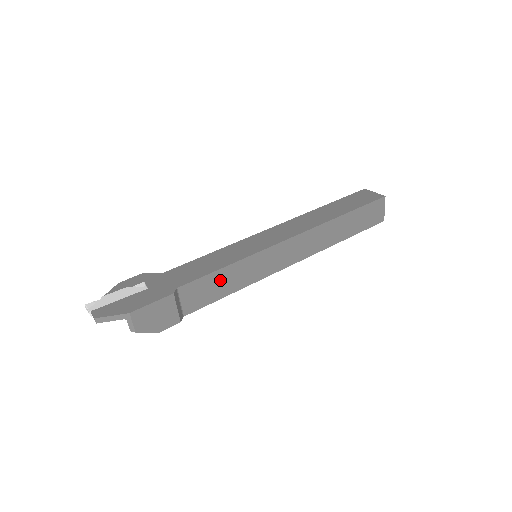
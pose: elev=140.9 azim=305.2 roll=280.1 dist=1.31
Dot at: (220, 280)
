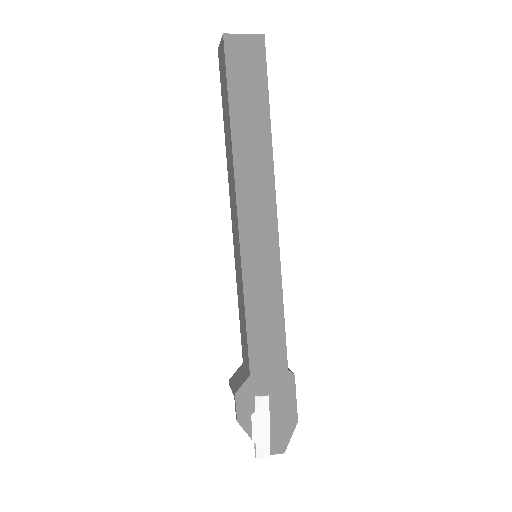
Dot at: occluded
